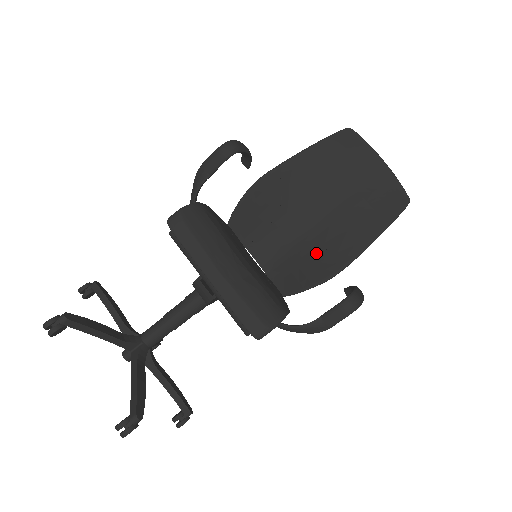
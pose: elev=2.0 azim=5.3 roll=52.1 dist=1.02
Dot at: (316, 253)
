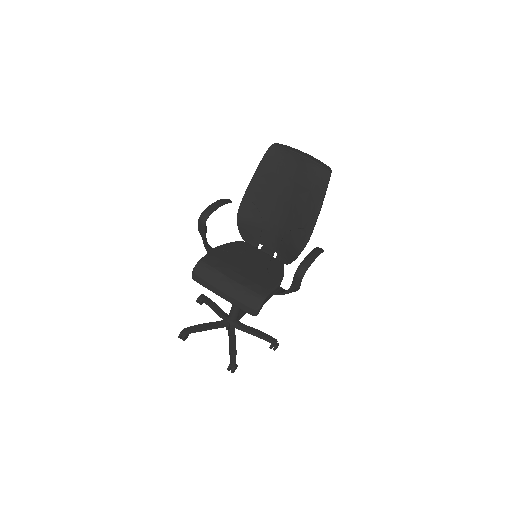
Dot at: (292, 233)
